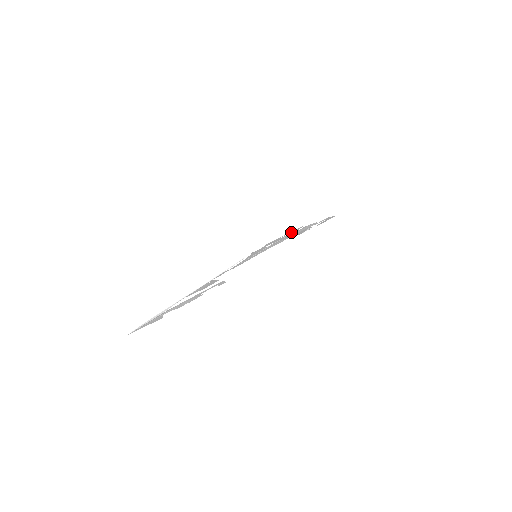
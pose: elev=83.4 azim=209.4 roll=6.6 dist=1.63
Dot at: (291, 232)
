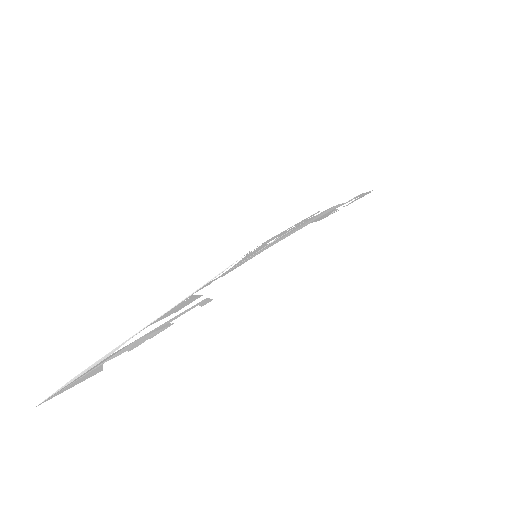
Dot at: (302, 221)
